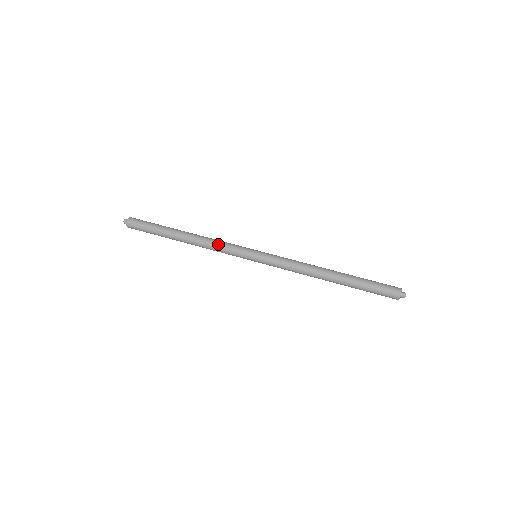
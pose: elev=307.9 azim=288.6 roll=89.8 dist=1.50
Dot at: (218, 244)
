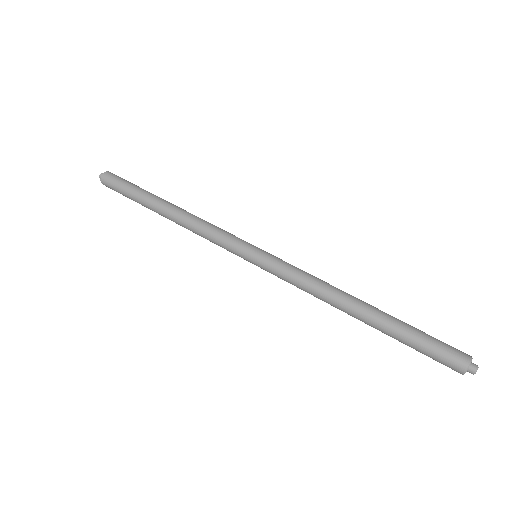
Dot at: (211, 224)
